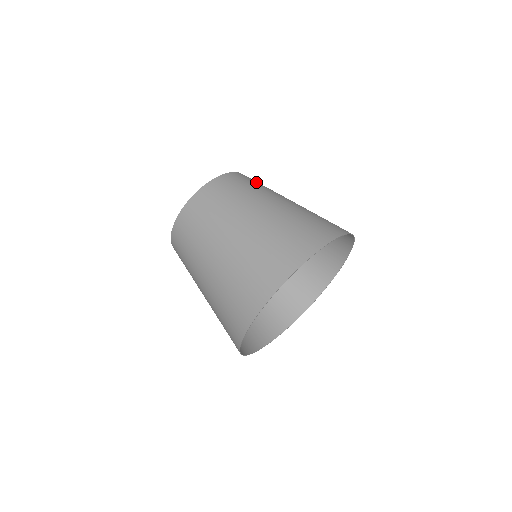
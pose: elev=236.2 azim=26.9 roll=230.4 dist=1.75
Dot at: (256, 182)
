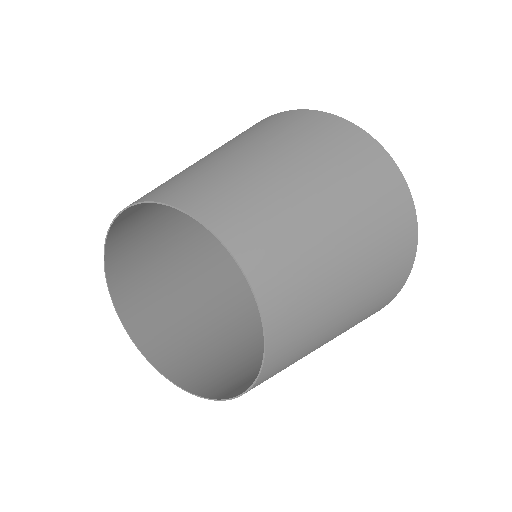
Dot at: (294, 275)
